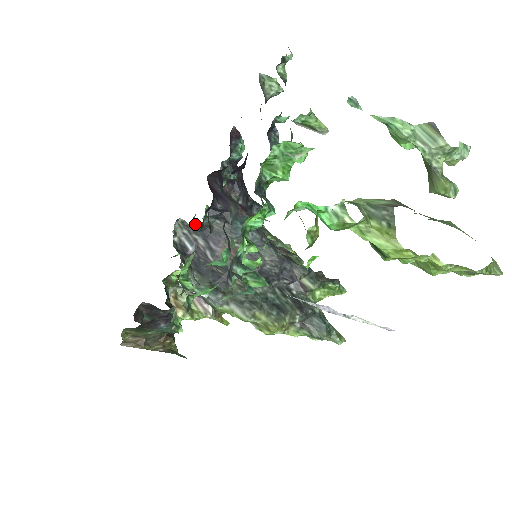
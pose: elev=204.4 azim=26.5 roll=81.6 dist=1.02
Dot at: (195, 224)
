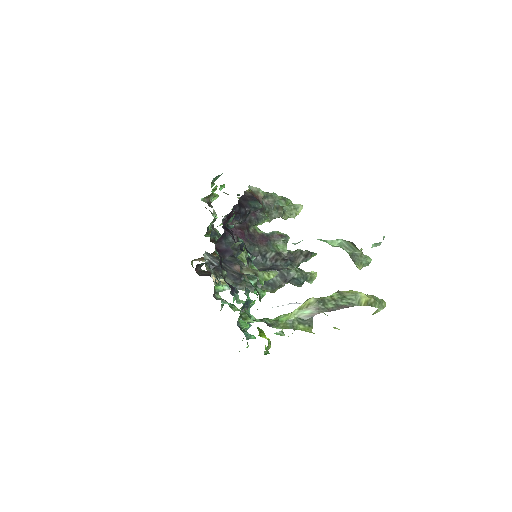
Dot at: (215, 188)
